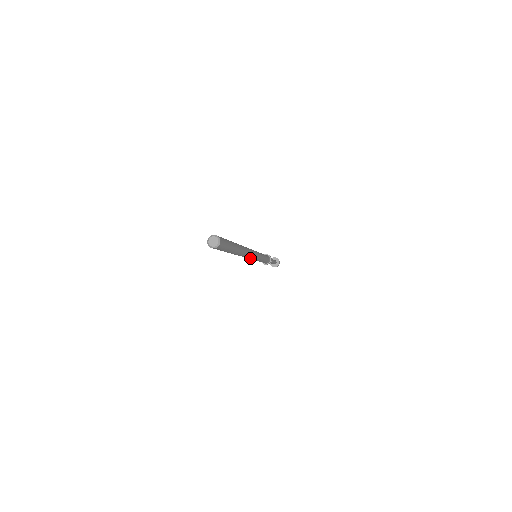
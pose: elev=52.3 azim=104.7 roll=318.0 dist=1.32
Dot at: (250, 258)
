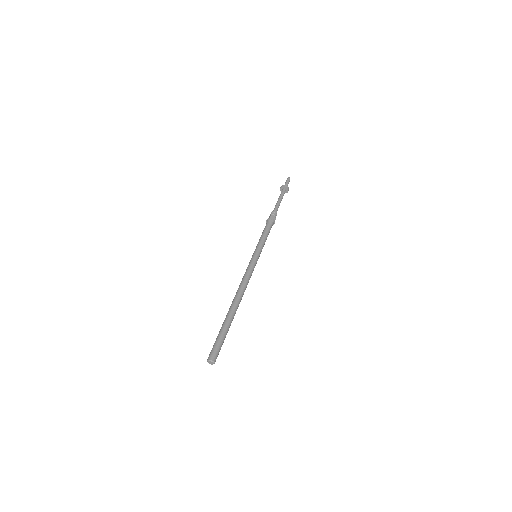
Dot at: (250, 277)
